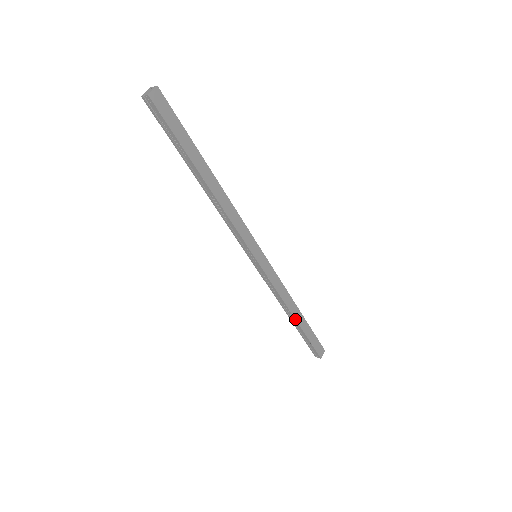
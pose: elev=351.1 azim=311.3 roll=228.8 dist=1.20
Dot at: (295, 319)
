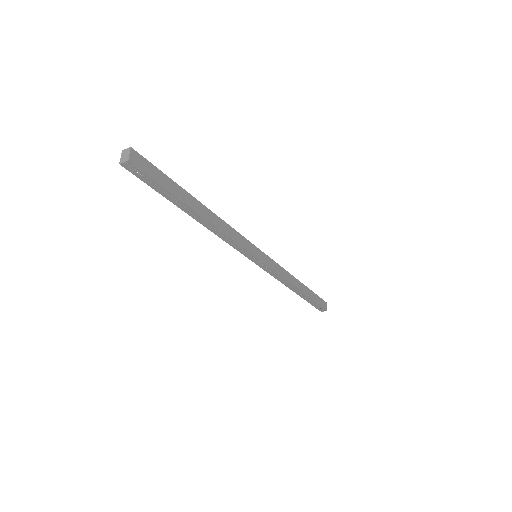
Dot at: (300, 291)
